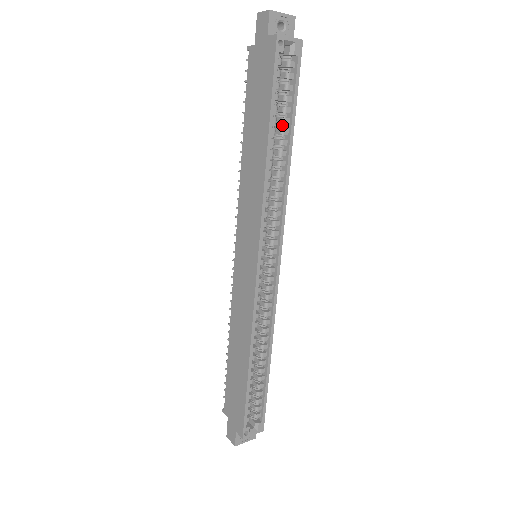
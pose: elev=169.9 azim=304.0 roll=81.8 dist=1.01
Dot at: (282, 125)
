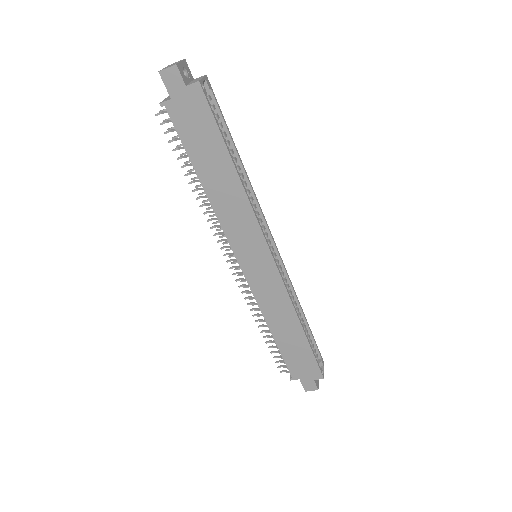
Dot at: occluded
